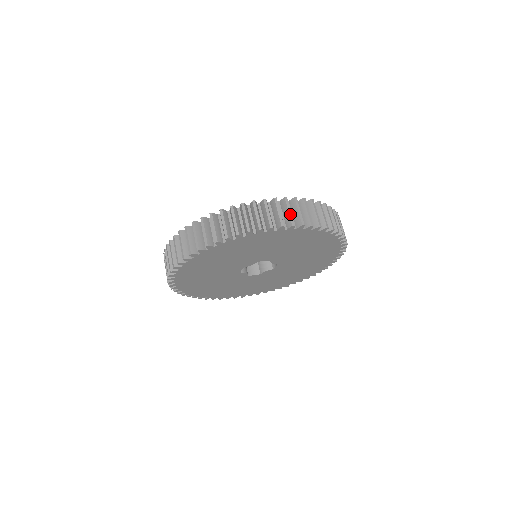
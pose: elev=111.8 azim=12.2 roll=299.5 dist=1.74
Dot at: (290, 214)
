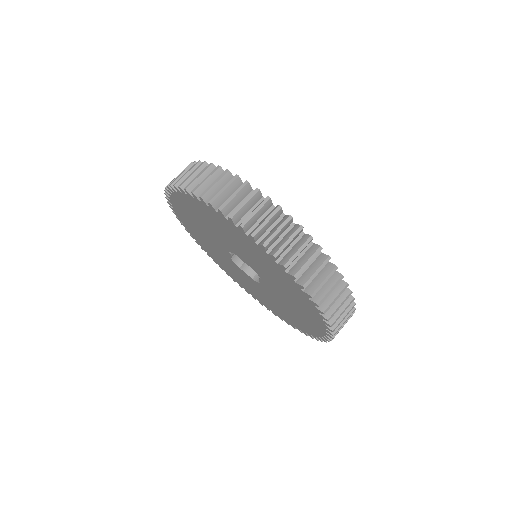
Dot at: (328, 293)
